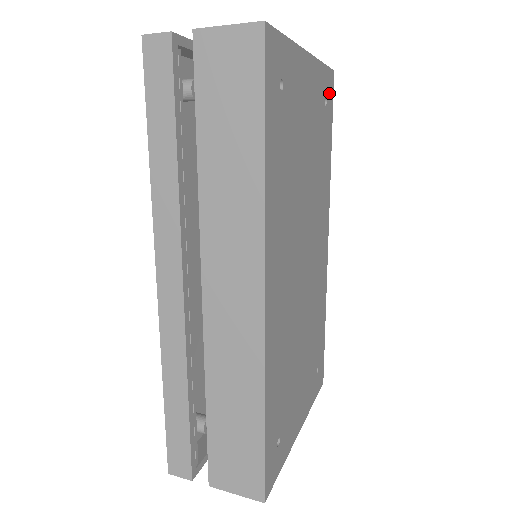
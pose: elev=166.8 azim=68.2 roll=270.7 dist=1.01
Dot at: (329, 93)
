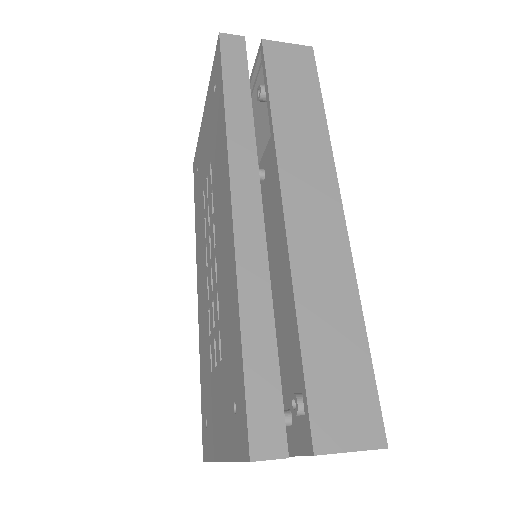
Dot at: occluded
